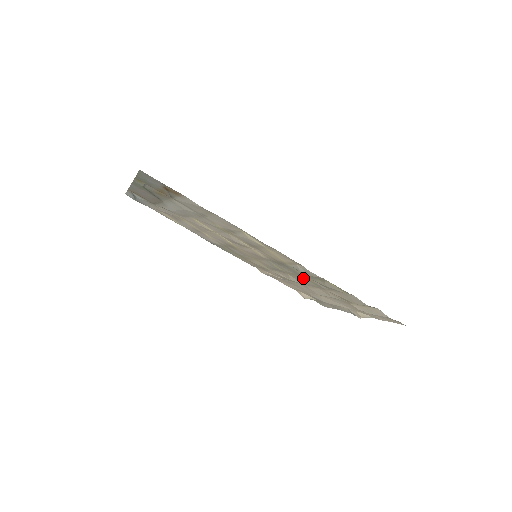
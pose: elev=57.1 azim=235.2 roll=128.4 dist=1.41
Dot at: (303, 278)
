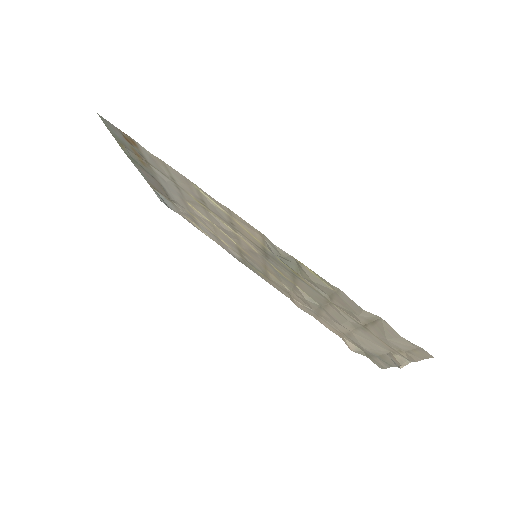
Dot at: (302, 283)
